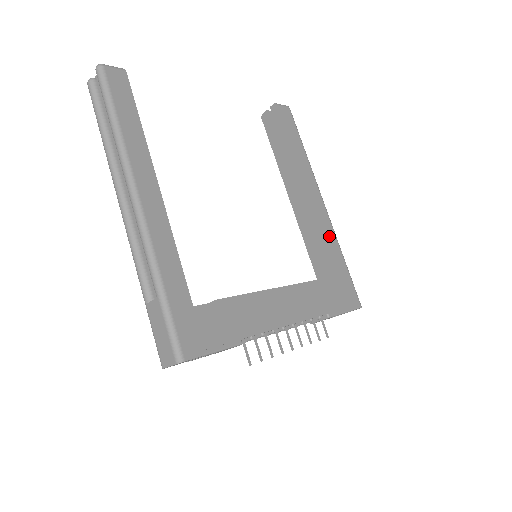
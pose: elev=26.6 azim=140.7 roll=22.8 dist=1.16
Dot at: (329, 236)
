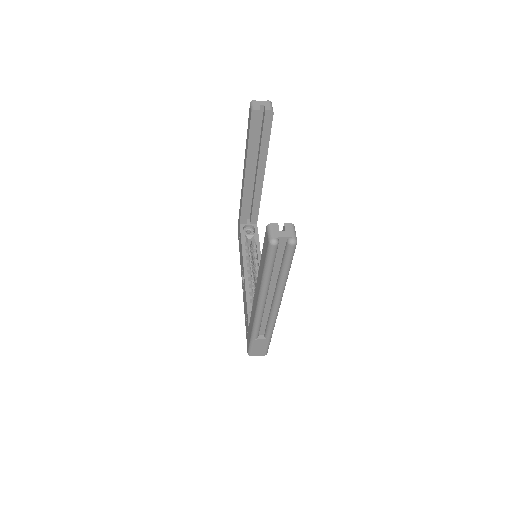
Dot at: occluded
